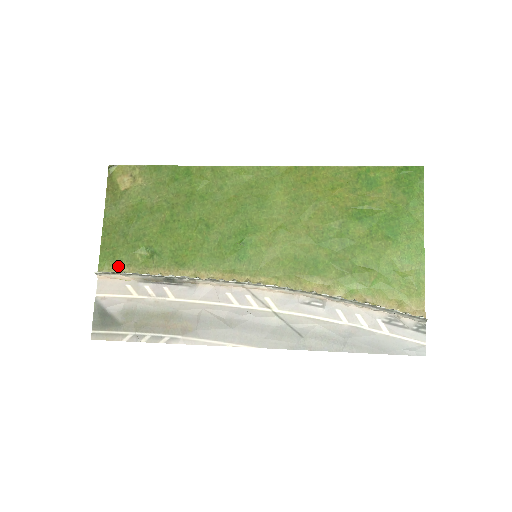
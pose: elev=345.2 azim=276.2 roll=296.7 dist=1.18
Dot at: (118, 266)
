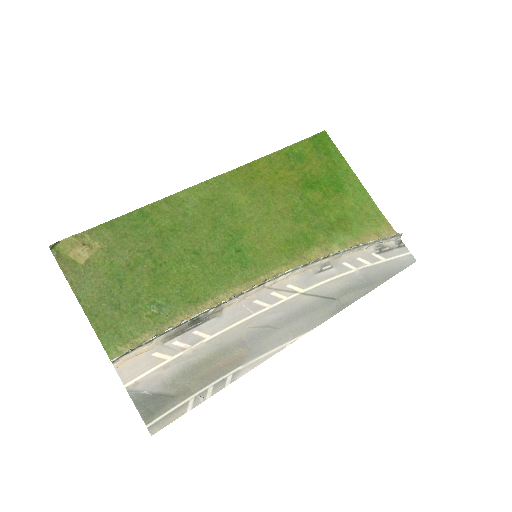
Dot at: (131, 341)
